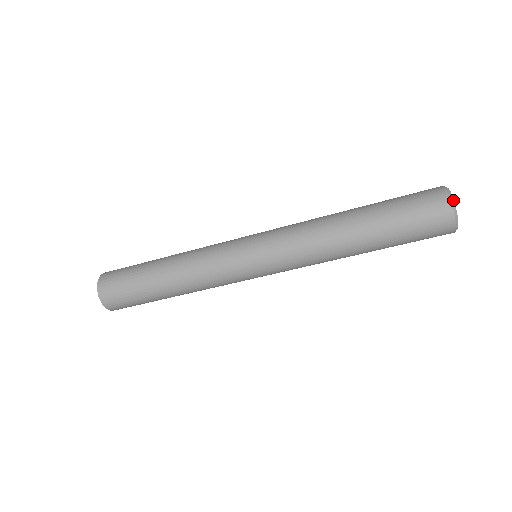
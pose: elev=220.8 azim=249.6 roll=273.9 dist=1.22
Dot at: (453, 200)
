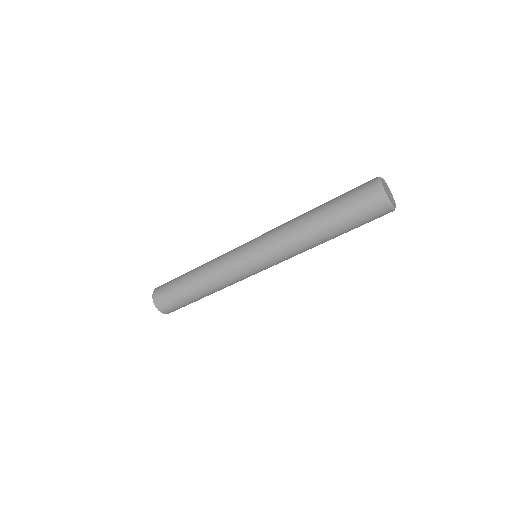
Dot at: (381, 182)
